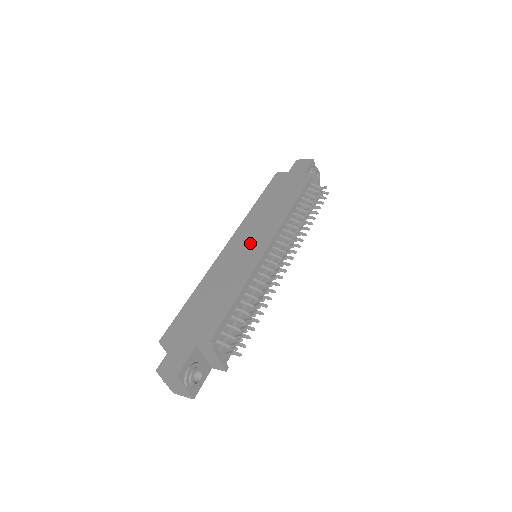
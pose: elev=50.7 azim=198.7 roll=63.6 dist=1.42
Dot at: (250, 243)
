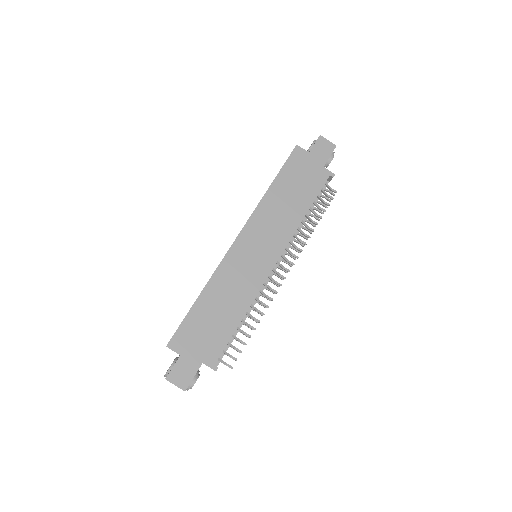
Dot at: (258, 252)
